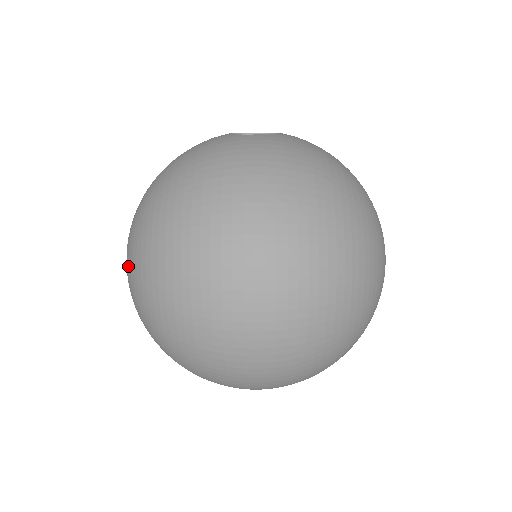
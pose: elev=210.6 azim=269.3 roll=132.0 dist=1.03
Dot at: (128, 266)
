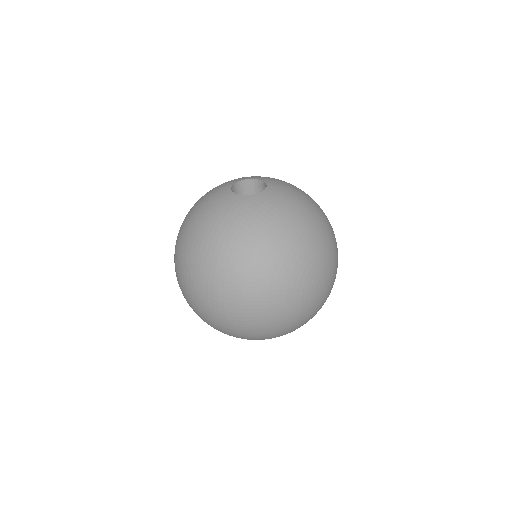
Dot at: occluded
